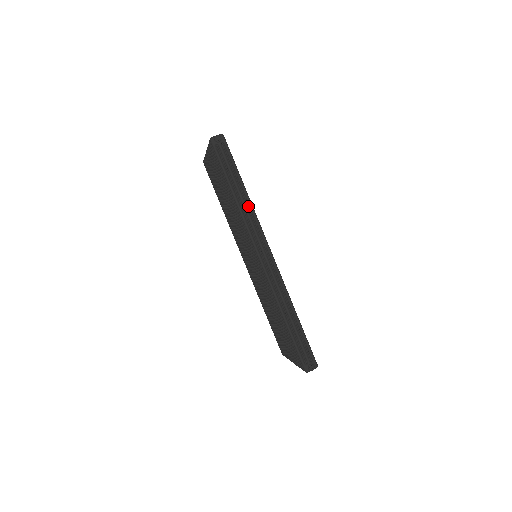
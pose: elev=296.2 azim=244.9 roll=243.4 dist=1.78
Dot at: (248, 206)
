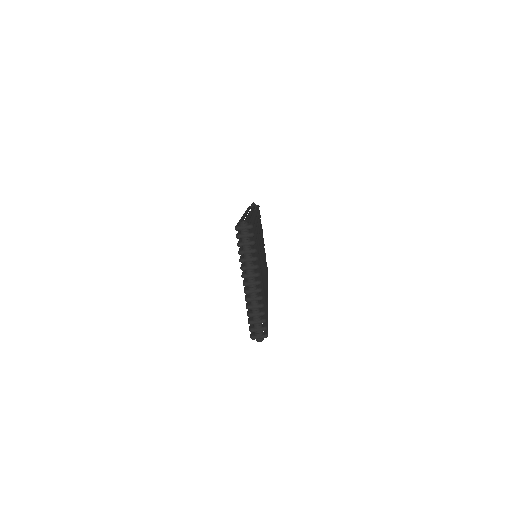
Dot at: occluded
